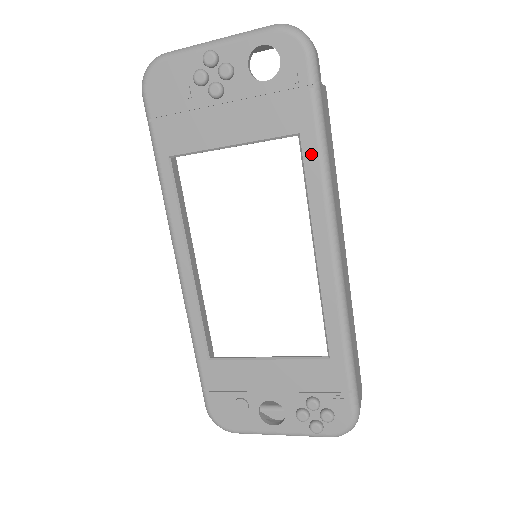
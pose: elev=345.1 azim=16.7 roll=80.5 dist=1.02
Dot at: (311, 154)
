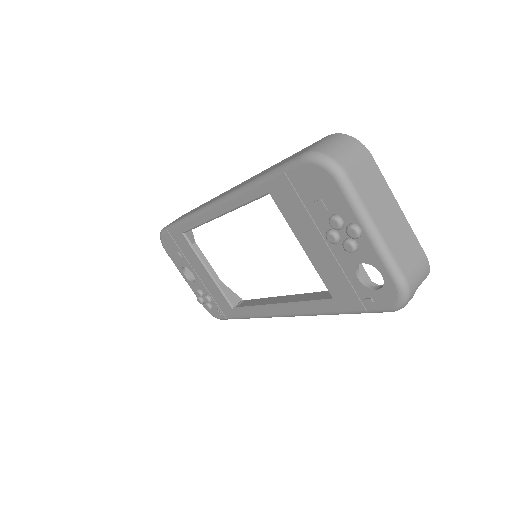
Dot at: (326, 307)
